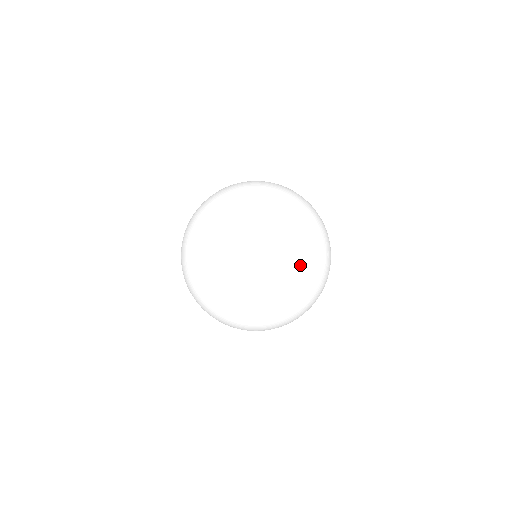
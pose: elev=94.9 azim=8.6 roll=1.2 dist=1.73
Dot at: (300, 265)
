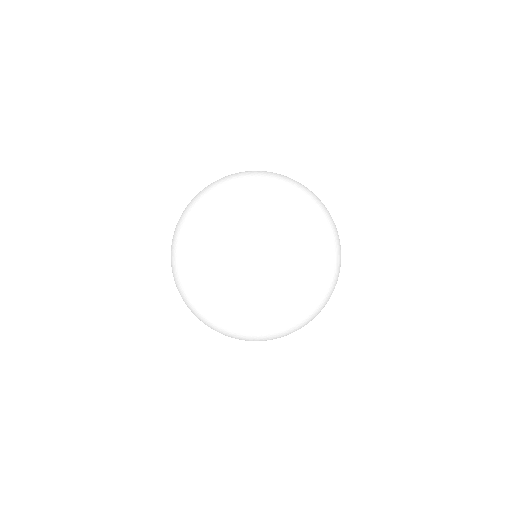
Dot at: (247, 265)
